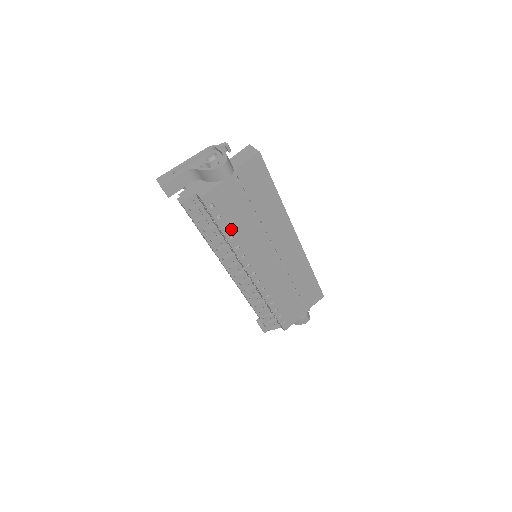
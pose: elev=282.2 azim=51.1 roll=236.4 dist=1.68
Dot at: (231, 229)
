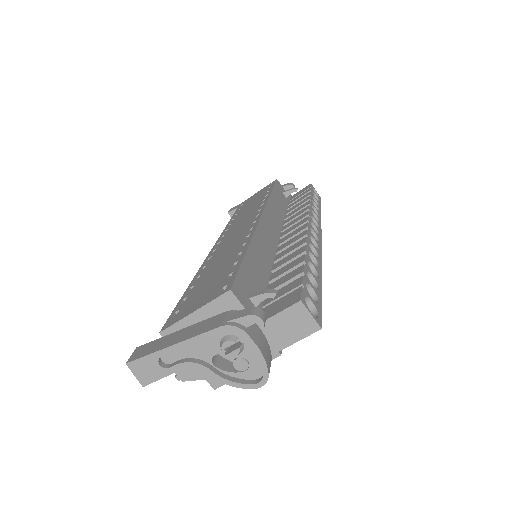
Dot at: occluded
